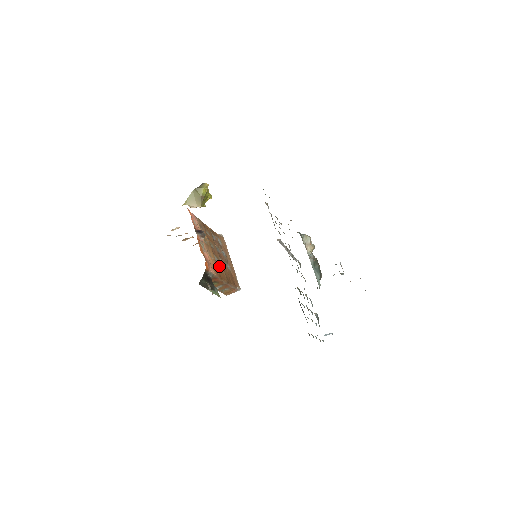
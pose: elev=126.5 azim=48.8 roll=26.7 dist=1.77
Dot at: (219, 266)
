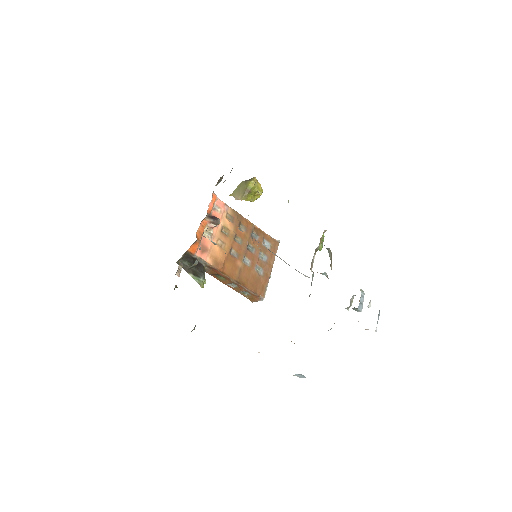
Dot at: (233, 262)
